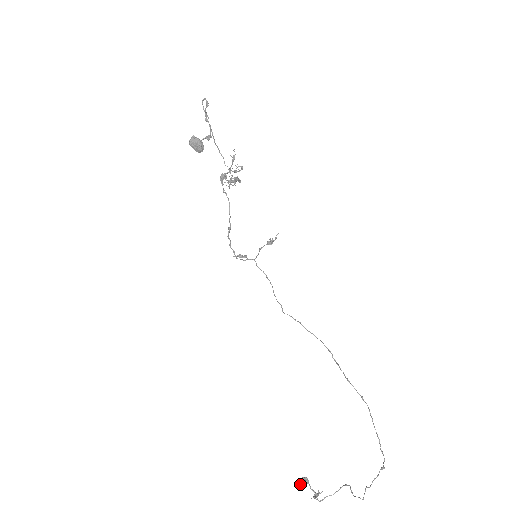
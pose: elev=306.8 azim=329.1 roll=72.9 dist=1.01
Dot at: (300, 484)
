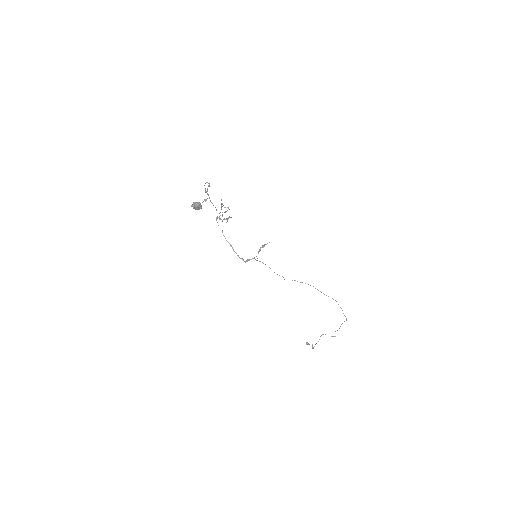
Dot at: occluded
